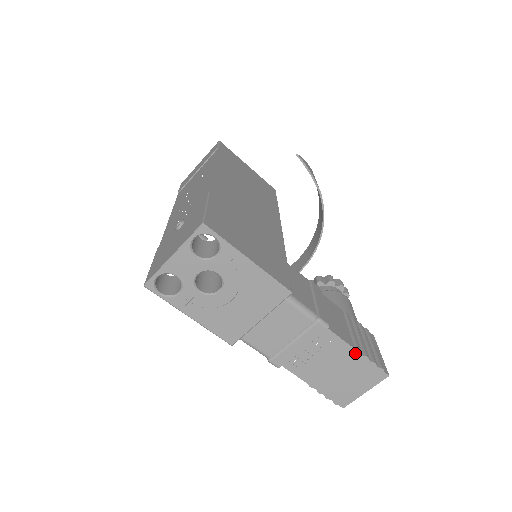
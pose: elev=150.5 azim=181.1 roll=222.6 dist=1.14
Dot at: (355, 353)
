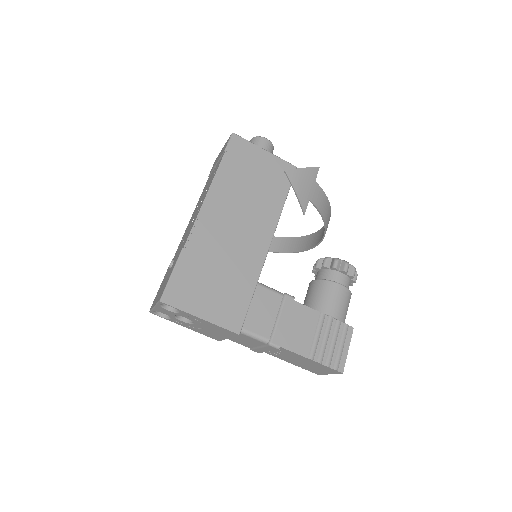
Dot at: (309, 360)
